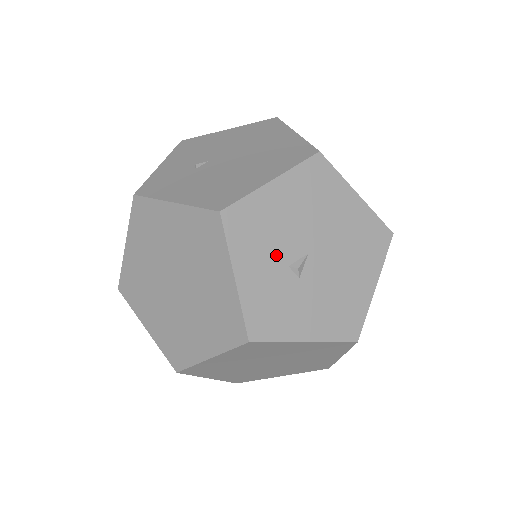
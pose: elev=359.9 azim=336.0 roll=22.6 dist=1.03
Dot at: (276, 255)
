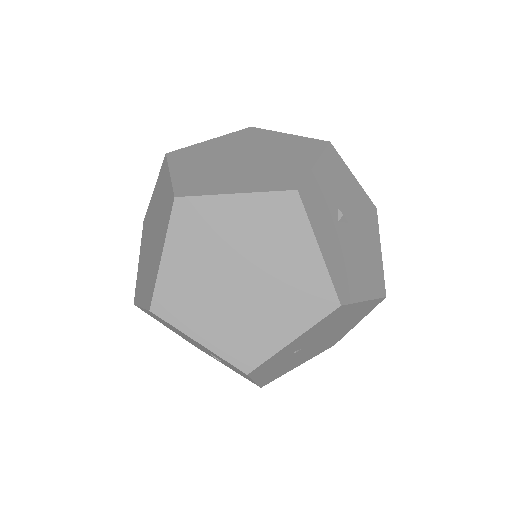
Dot at: (337, 195)
